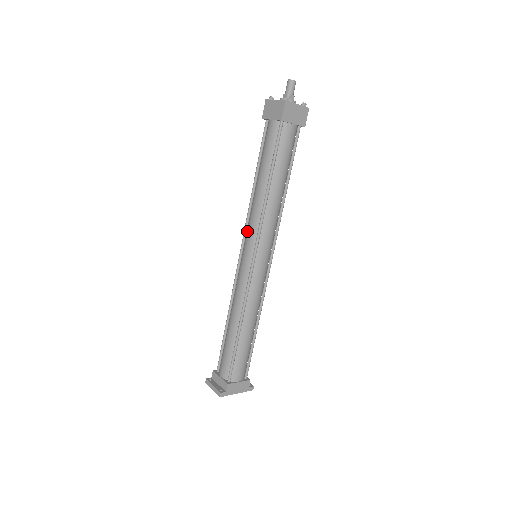
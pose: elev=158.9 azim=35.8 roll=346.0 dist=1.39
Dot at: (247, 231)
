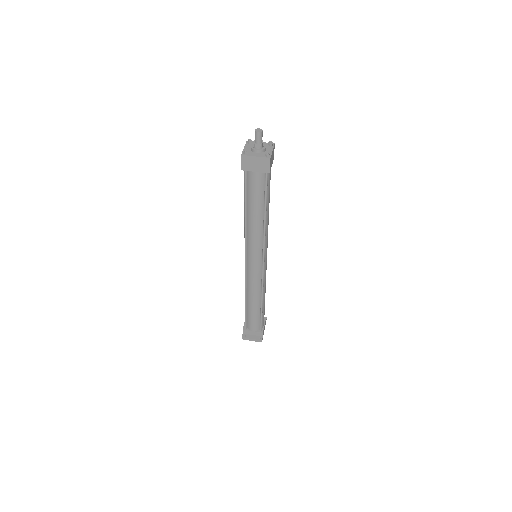
Dot at: (250, 248)
